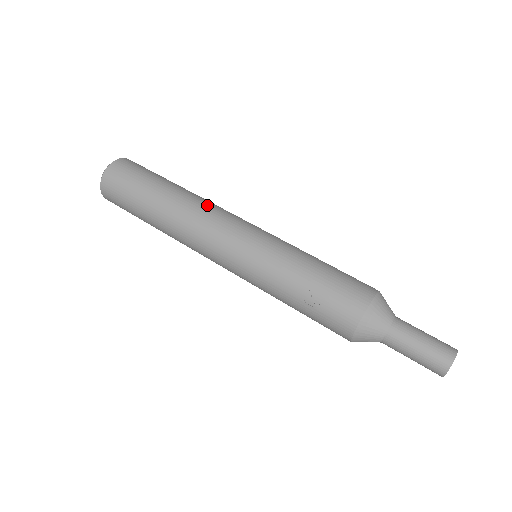
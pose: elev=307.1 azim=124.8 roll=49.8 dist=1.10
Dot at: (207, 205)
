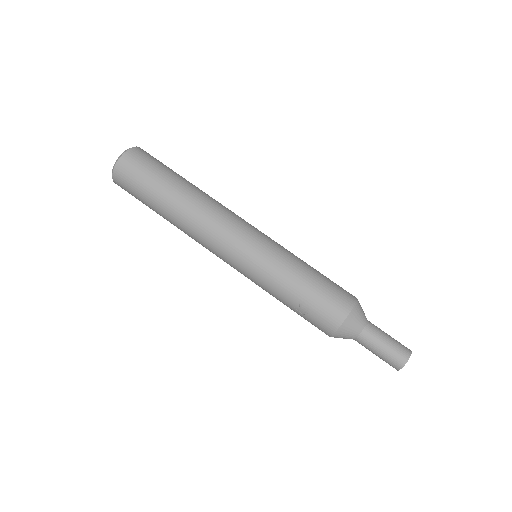
Dot at: (211, 211)
